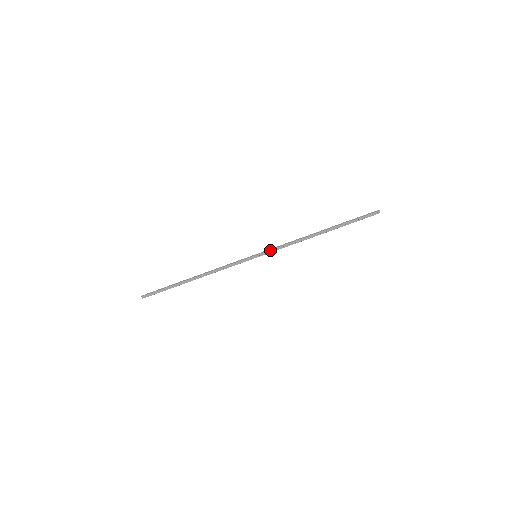
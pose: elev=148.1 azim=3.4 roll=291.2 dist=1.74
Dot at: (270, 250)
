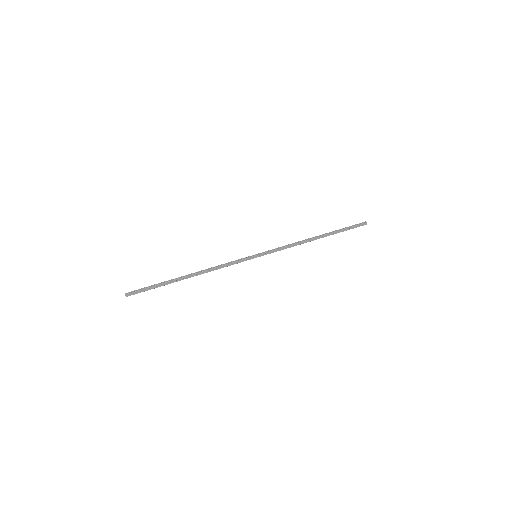
Dot at: (271, 251)
